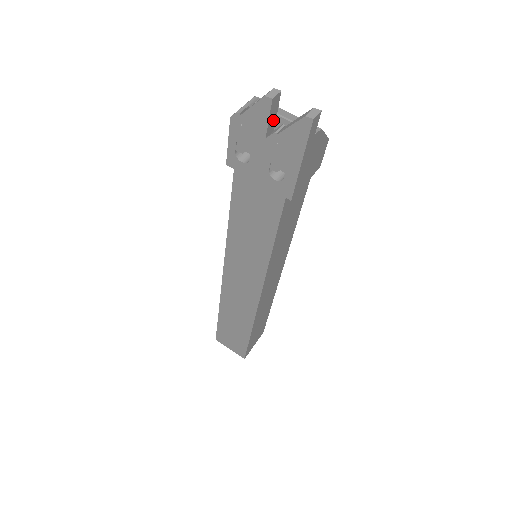
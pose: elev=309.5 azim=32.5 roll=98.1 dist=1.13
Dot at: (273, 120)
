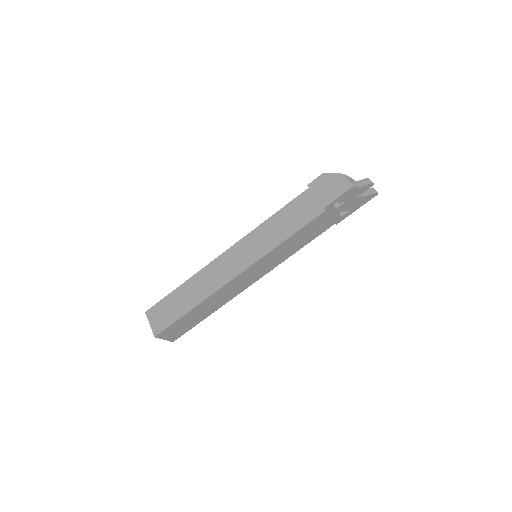
Dot at: occluded
